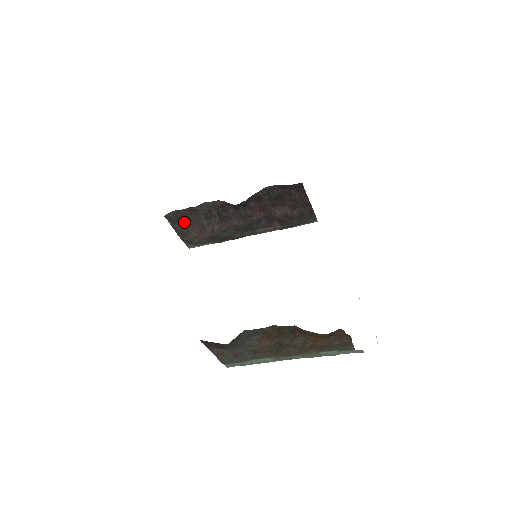
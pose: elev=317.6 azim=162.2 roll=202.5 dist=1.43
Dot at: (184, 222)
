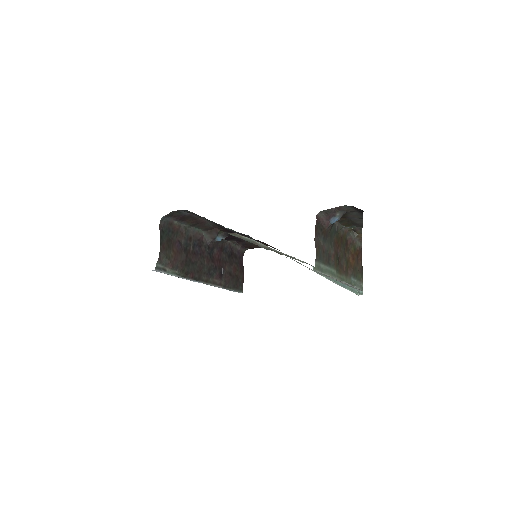
Dot at: (168, 237)
